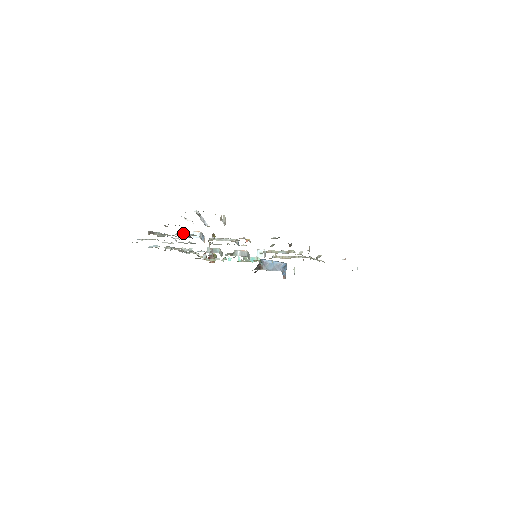
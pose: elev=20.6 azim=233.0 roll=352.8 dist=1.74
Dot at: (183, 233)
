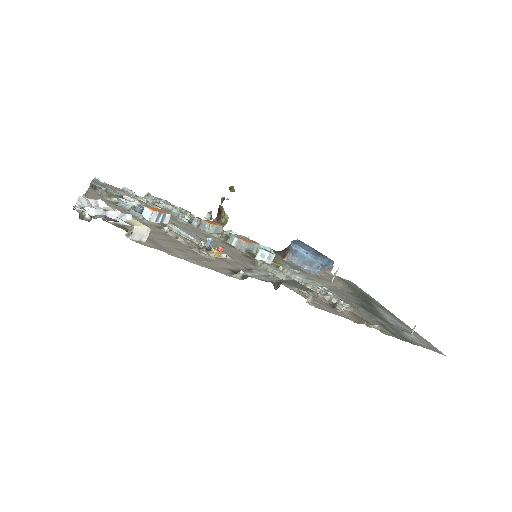
Dot at: (126, 206)
